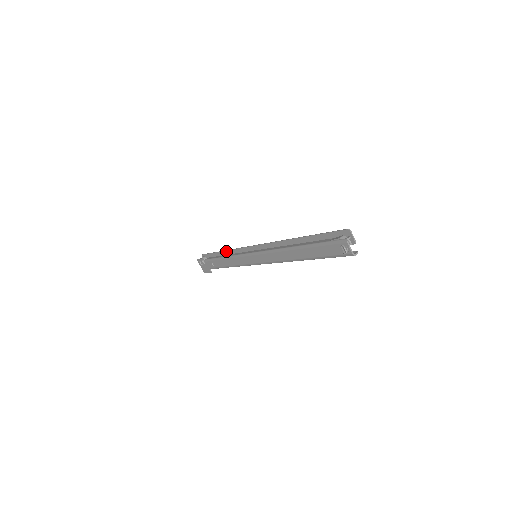
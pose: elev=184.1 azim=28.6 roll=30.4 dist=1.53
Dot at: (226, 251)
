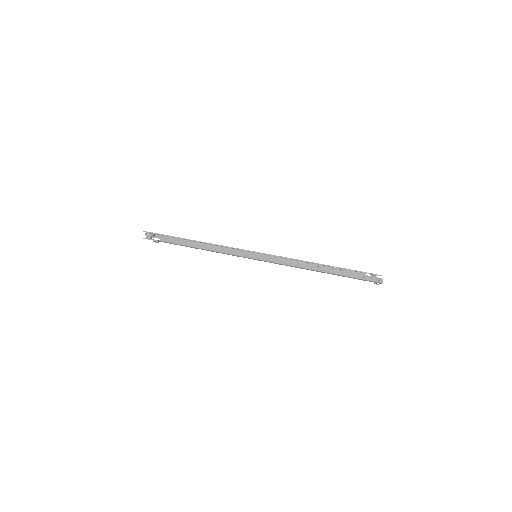
Dot at: occluded
